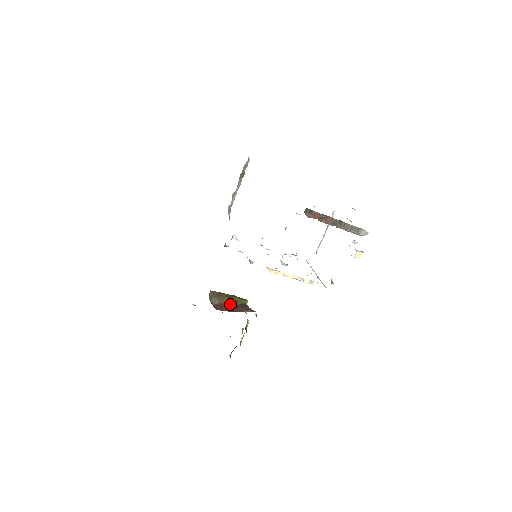
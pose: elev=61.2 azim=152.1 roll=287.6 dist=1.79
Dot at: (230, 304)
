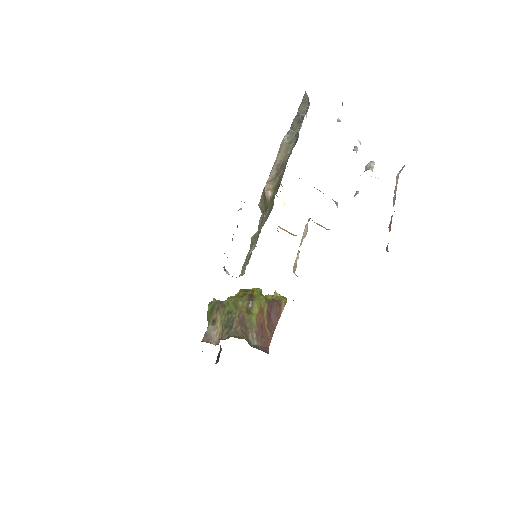
Dot at: (263, 321)
